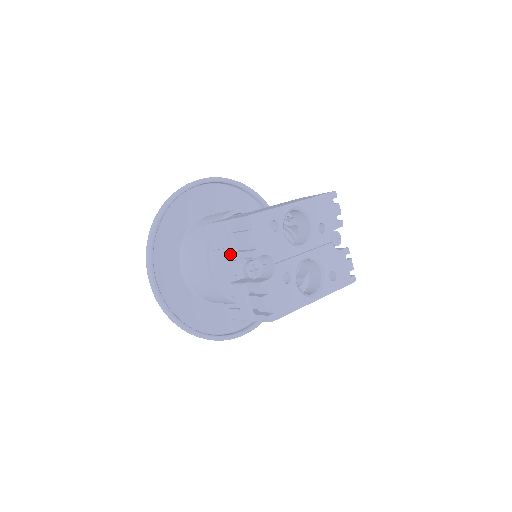
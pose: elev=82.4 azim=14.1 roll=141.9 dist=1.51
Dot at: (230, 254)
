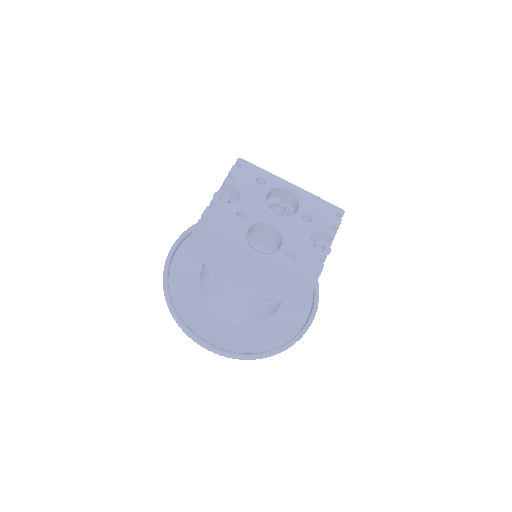
Dot at: occluded
